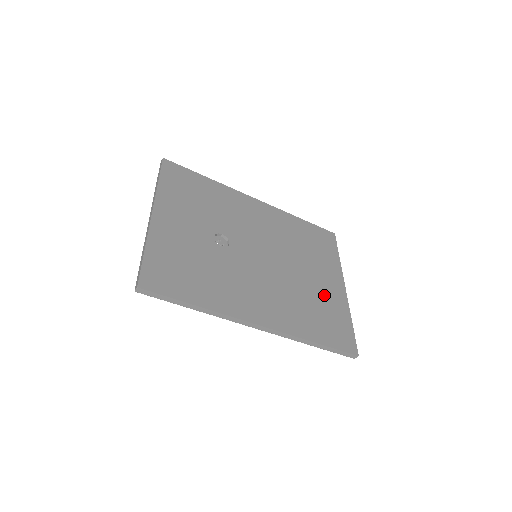
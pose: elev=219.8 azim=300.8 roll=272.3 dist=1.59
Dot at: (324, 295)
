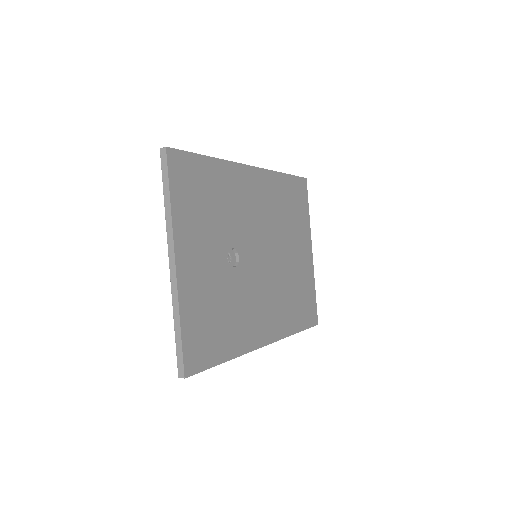
Dot at: (301, 273)
